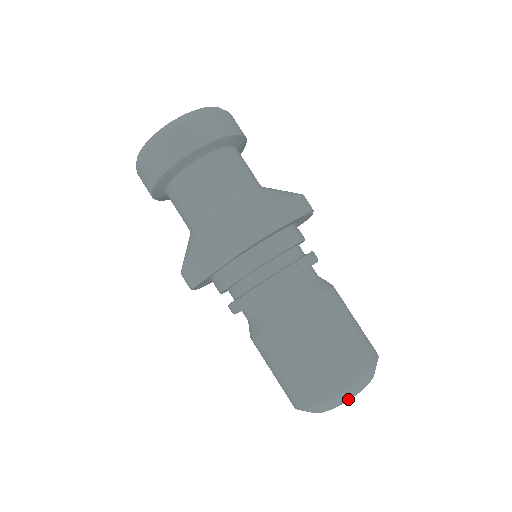
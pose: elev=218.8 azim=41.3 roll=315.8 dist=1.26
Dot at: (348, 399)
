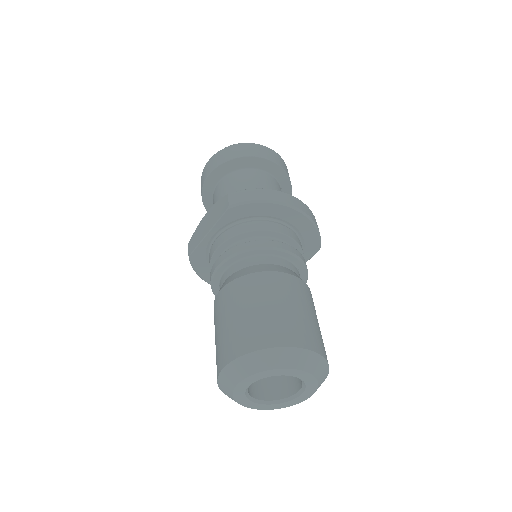
Dot at: (262, 369)
